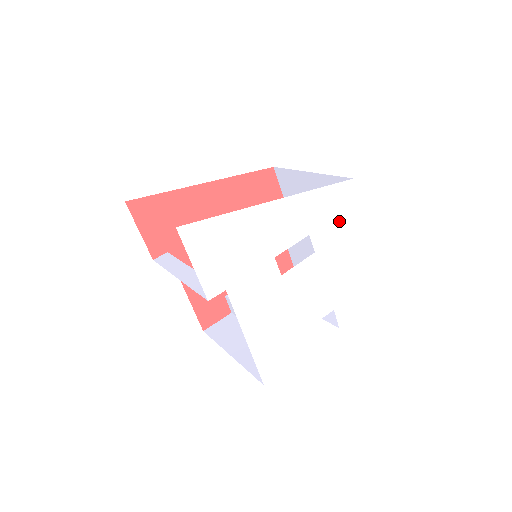
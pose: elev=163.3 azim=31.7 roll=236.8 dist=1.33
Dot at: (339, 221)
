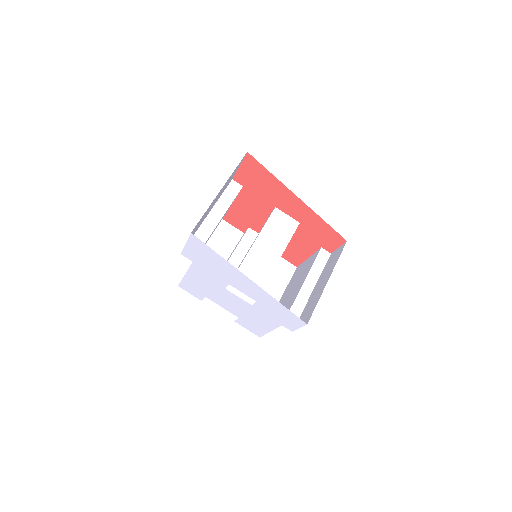
Dot at: (279, 317)
